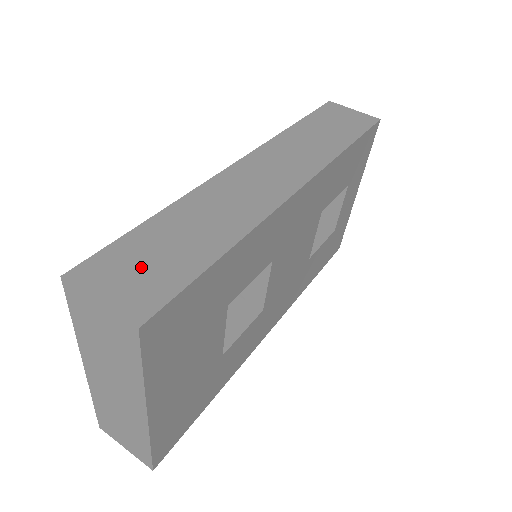
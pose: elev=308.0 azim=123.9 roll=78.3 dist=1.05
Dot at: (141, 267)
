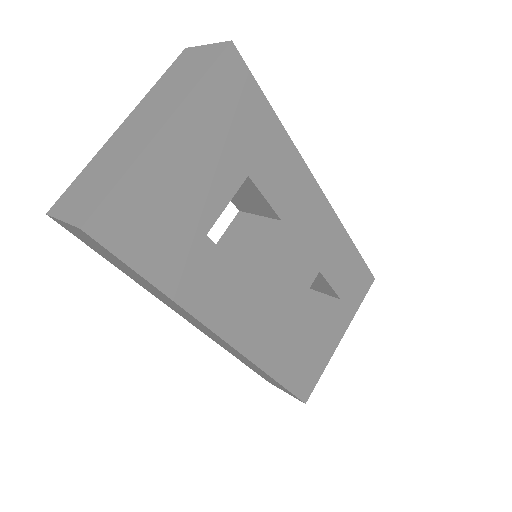
Dot at: occluded
